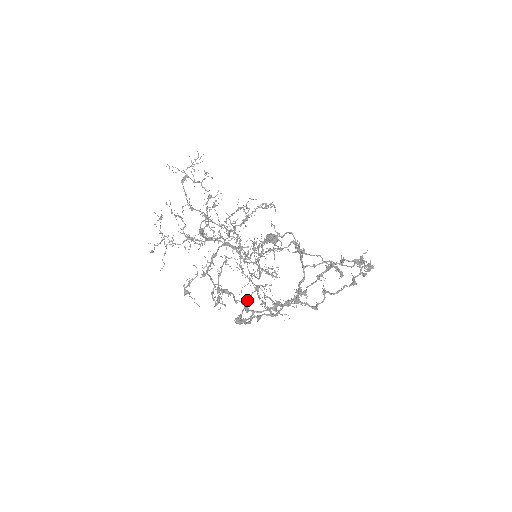
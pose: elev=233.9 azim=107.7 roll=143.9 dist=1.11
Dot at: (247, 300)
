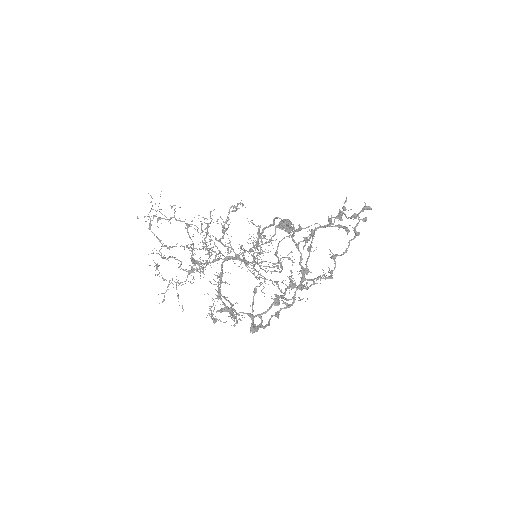
Dot at: (252, 306)
